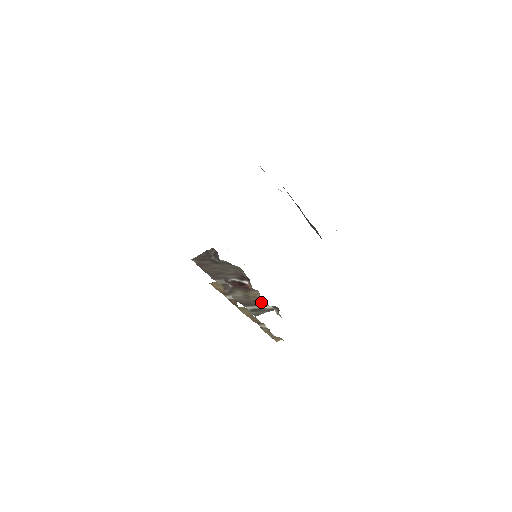
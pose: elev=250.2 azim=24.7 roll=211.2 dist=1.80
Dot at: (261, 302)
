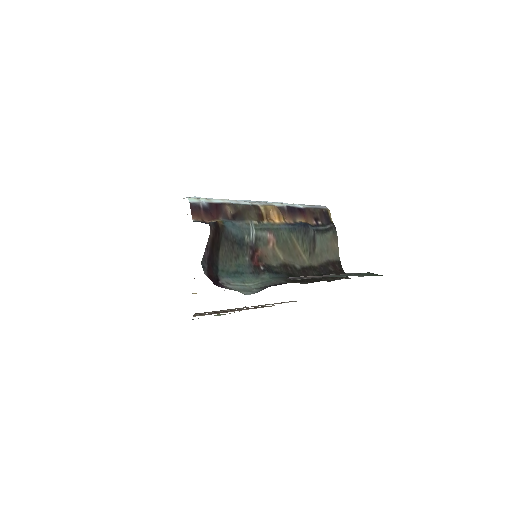
Dot at: occluded
